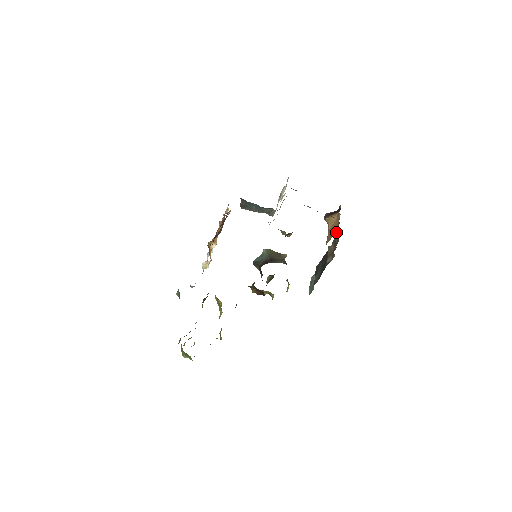
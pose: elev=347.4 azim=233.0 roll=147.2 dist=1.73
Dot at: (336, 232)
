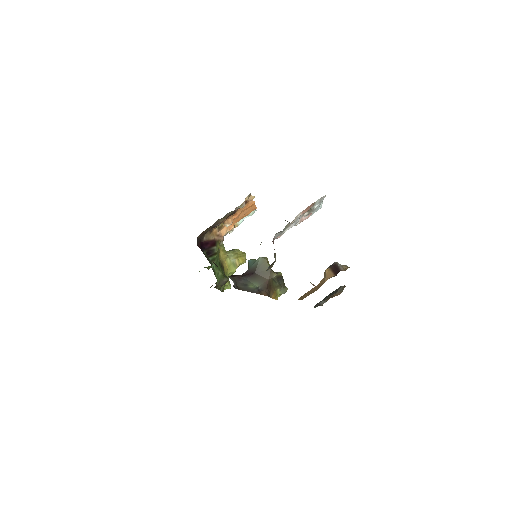
Dot at: occluded
